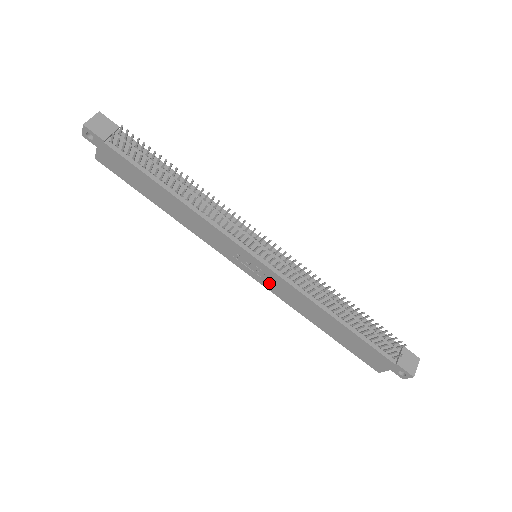
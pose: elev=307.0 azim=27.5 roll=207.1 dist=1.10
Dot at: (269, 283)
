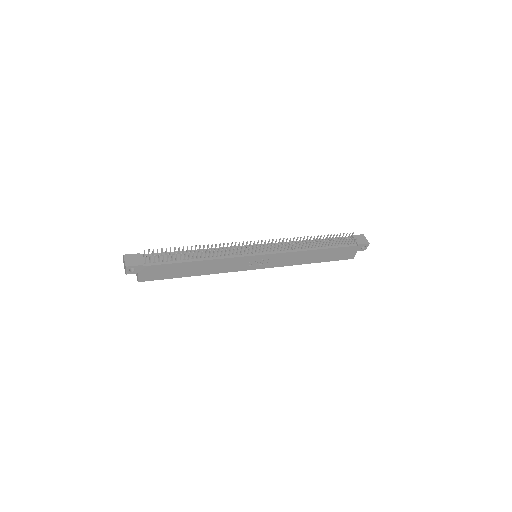
Dot at: (273, 263)
